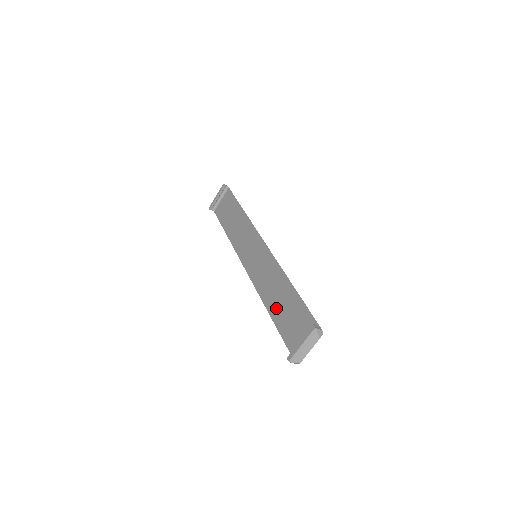
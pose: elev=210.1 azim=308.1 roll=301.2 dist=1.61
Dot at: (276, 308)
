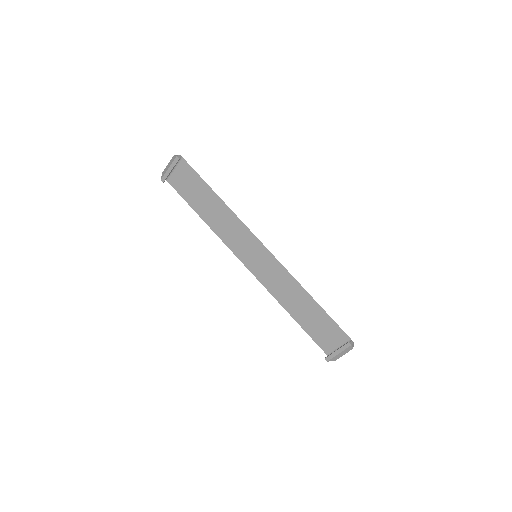
Dot at: (298, 313)
